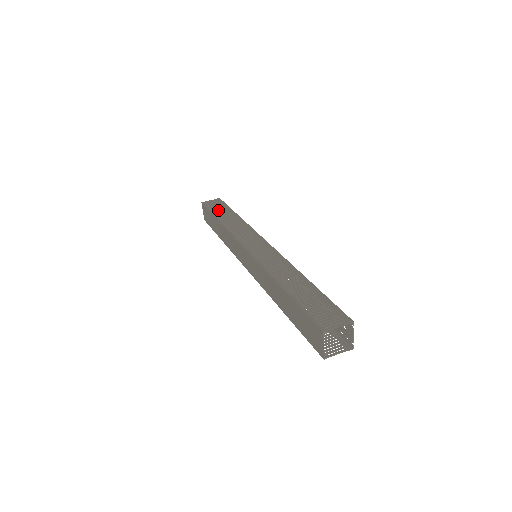
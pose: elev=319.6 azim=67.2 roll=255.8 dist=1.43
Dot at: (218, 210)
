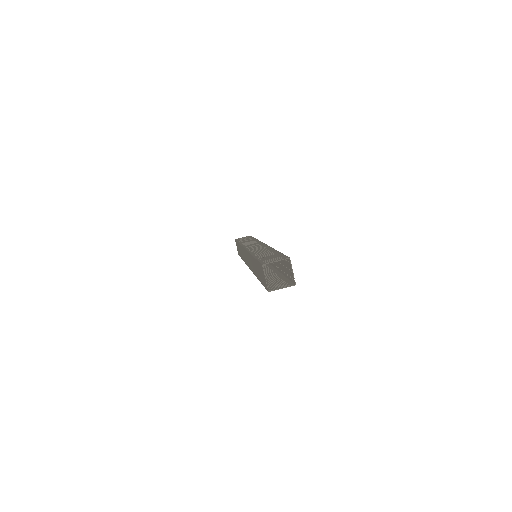
Dot at: (243, 239)
